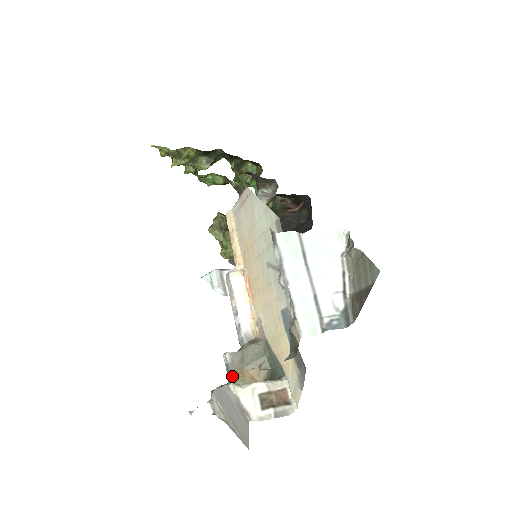
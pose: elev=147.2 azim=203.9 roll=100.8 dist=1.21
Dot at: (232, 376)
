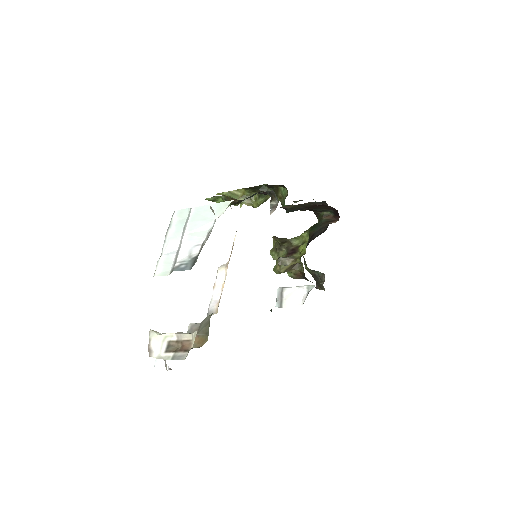
Dot at: occluded
